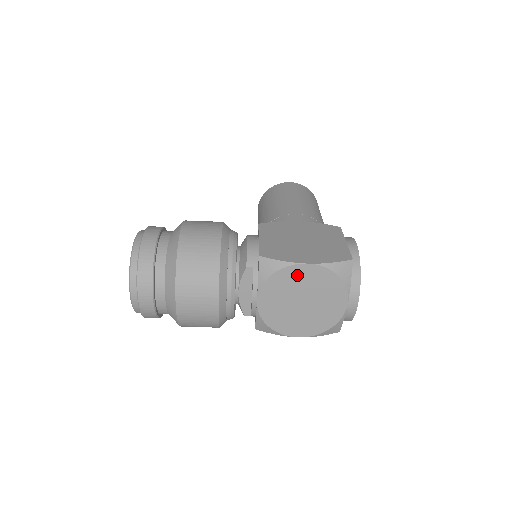
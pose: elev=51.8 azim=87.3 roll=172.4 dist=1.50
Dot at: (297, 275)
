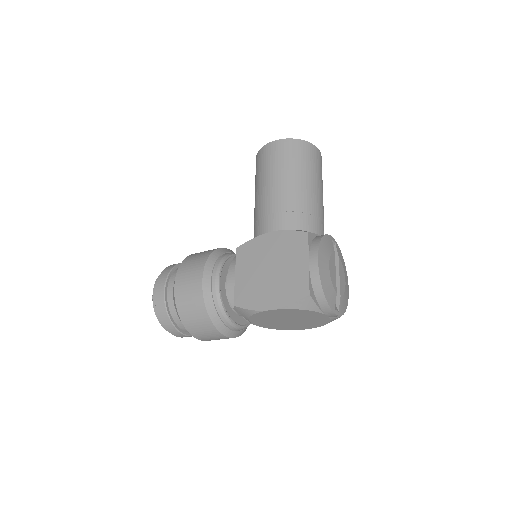
Dot at: (269, 314)
